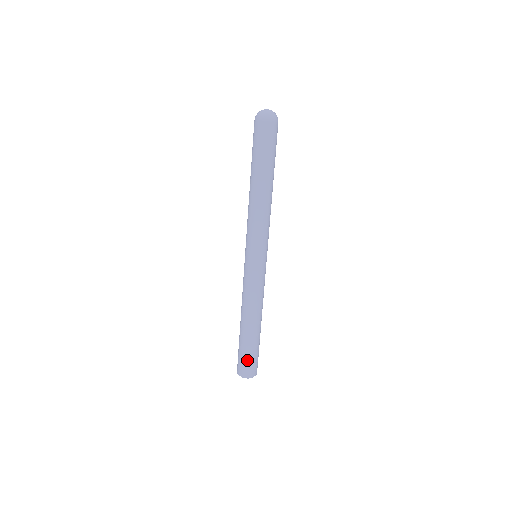
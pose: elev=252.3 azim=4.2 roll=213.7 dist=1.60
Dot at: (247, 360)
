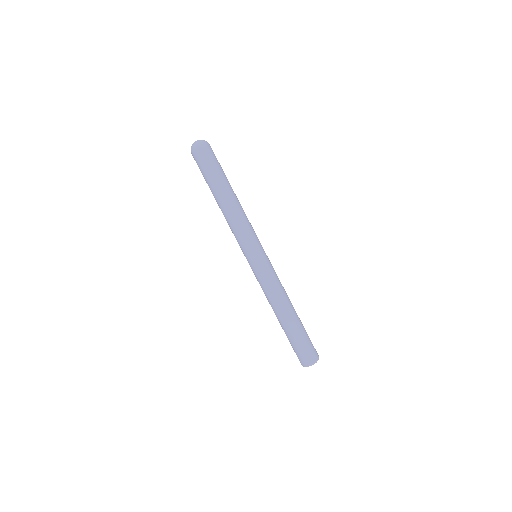
Dot at: (295, 350)
